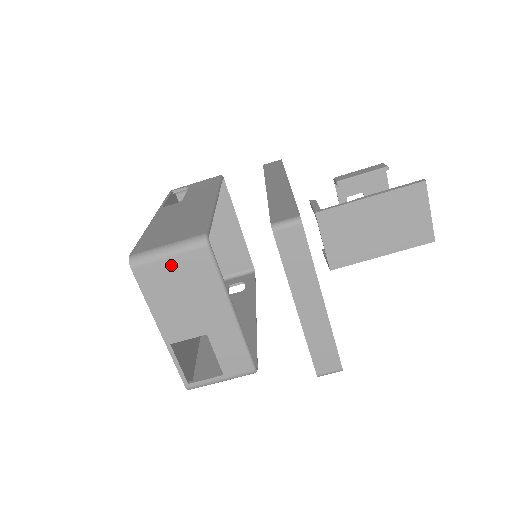
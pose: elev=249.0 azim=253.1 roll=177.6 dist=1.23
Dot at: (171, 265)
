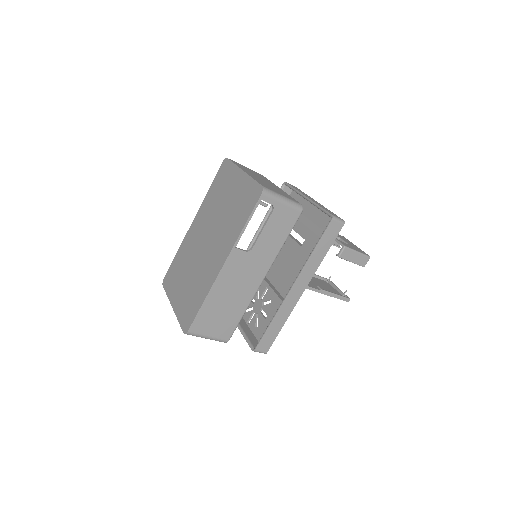
Dot at: occluded
